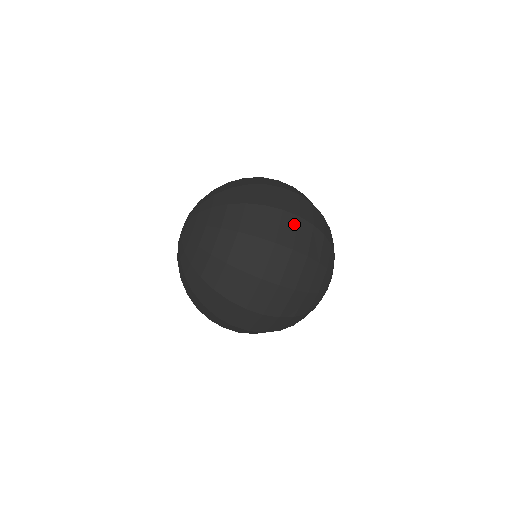
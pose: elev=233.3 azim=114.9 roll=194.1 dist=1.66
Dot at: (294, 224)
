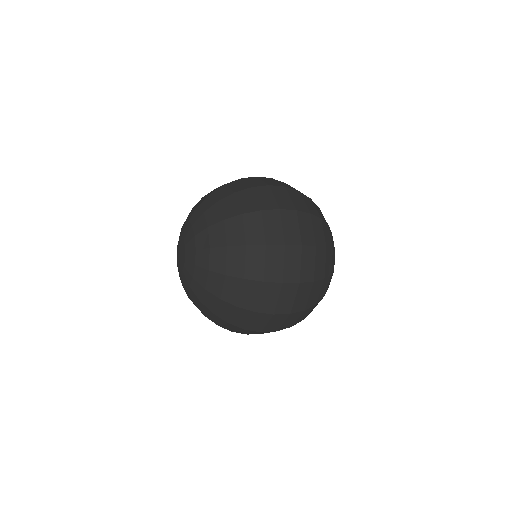
Dot at: (298, 256)
